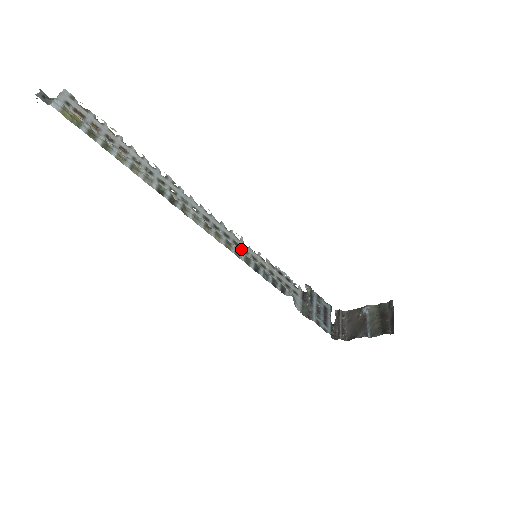
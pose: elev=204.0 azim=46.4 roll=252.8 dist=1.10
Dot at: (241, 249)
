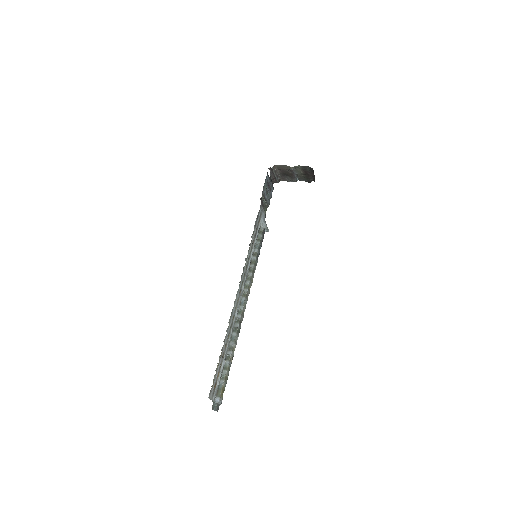
Dot at: (248, 263)
